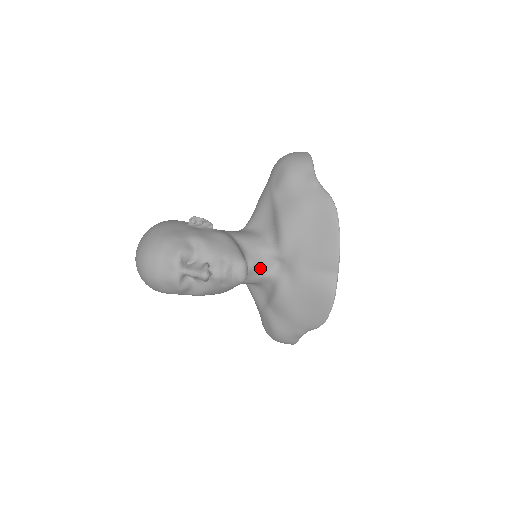
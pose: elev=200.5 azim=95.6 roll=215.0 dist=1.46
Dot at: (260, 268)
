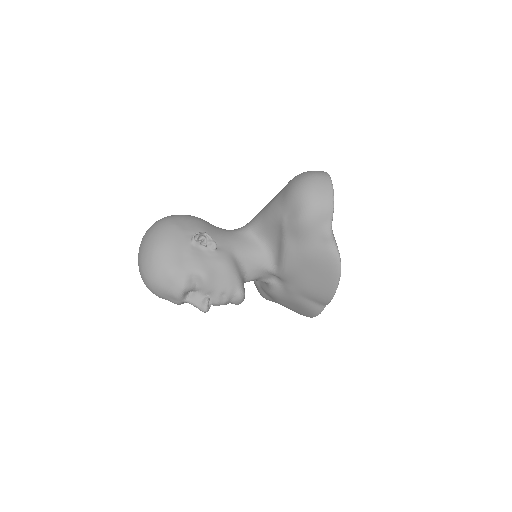
Dot at: (257, 279)
